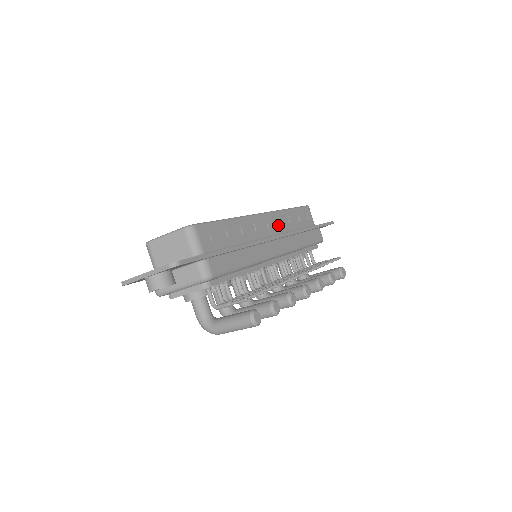
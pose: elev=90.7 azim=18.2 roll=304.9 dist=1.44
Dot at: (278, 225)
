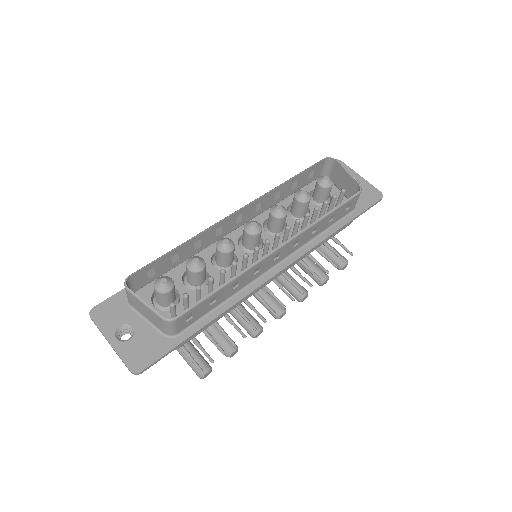
Dot at: (297, 243)
